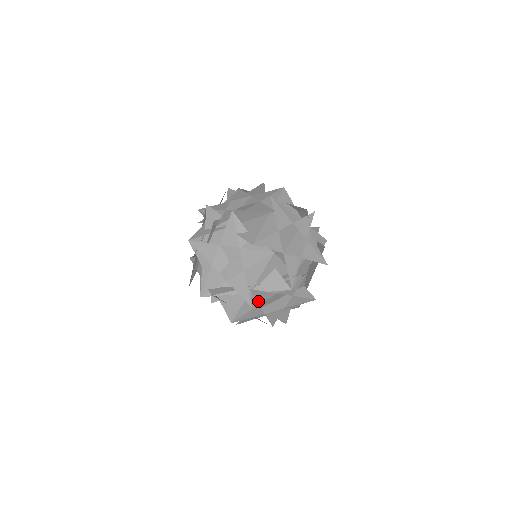
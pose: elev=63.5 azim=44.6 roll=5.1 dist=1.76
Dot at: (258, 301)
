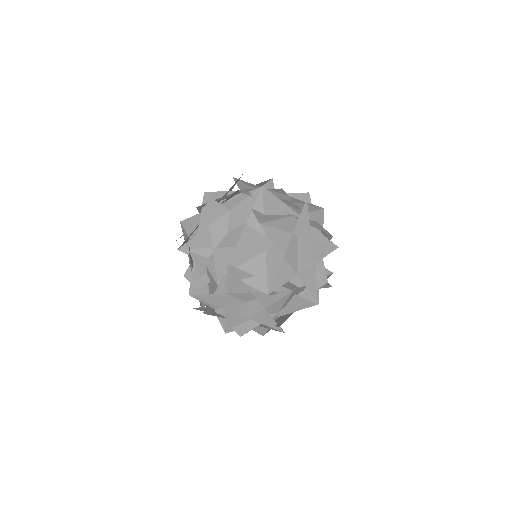
Dot at: occluded
